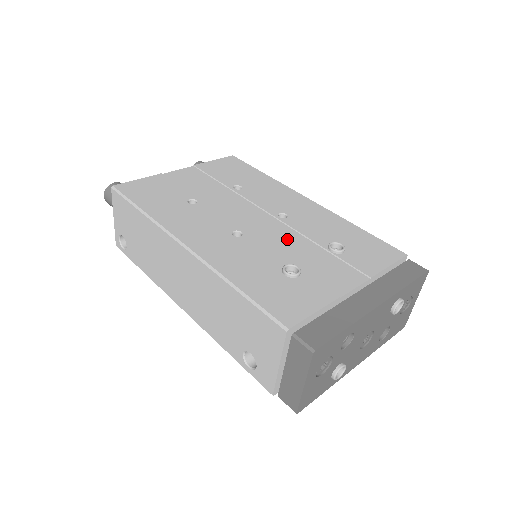
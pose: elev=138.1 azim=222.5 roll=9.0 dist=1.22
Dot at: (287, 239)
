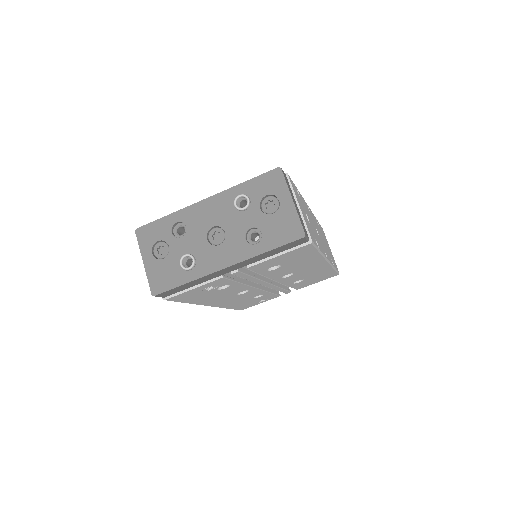
Dot at: occluded
